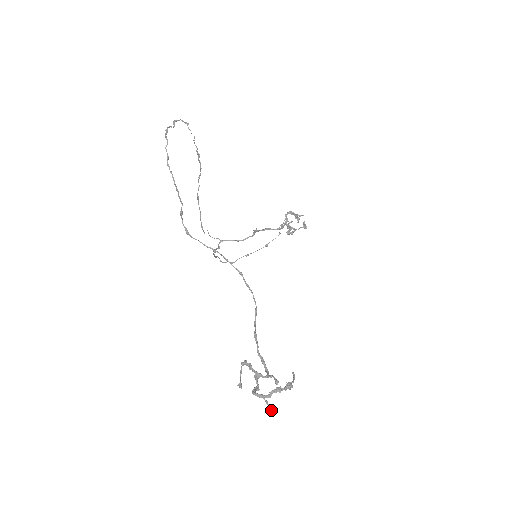
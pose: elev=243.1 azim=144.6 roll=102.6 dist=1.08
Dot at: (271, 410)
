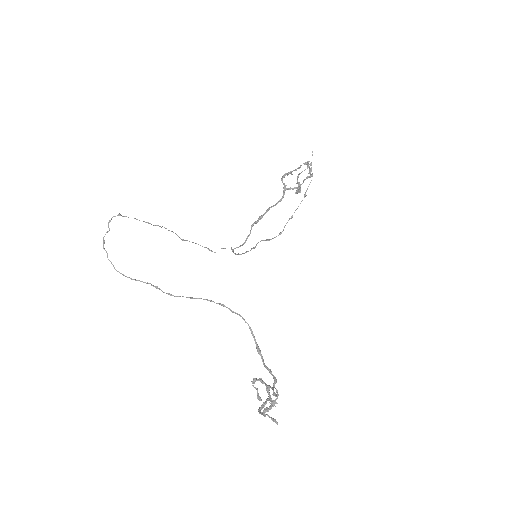
Dot at: occluded
